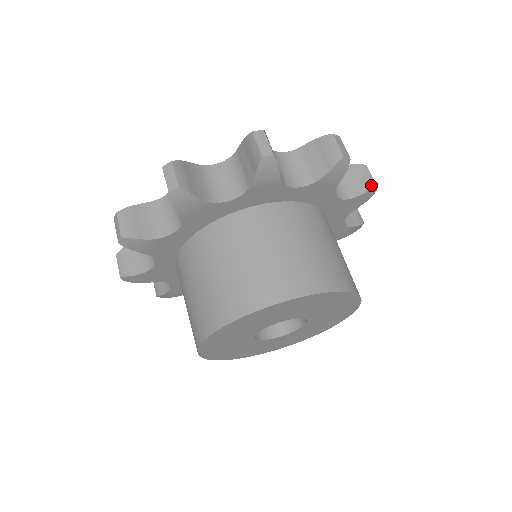
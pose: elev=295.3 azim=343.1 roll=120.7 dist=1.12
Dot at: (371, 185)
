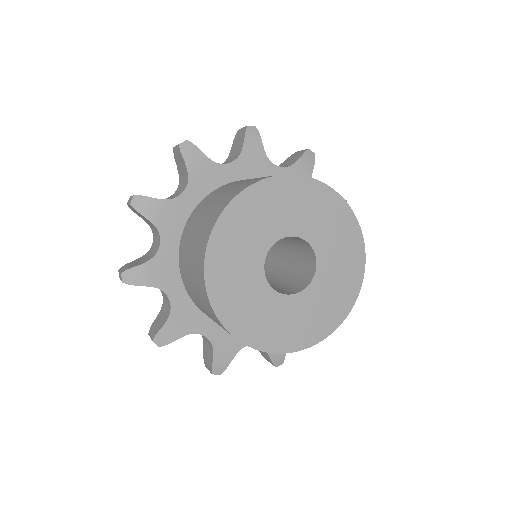
Dot at: occluded
